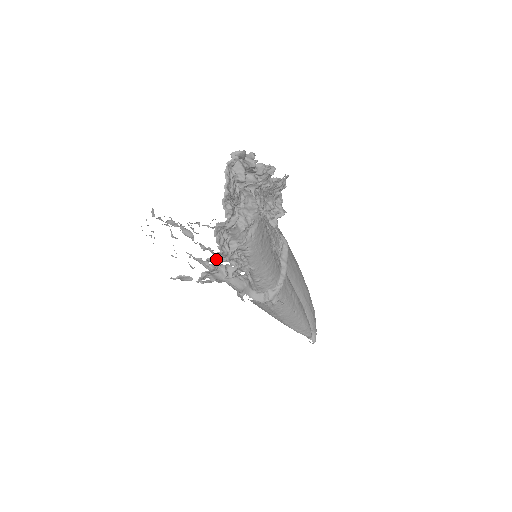
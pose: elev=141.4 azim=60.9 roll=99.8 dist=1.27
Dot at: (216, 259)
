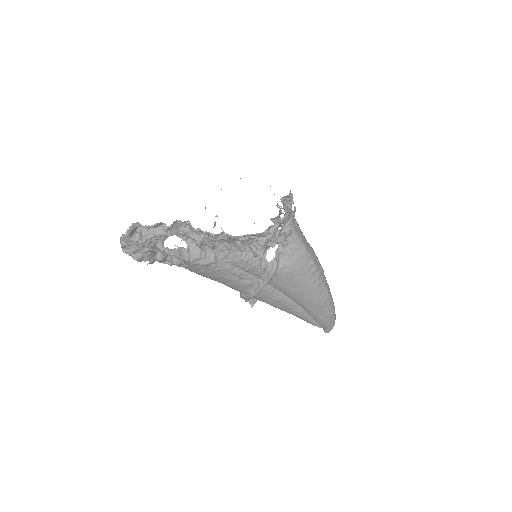
Dot at: occluded
